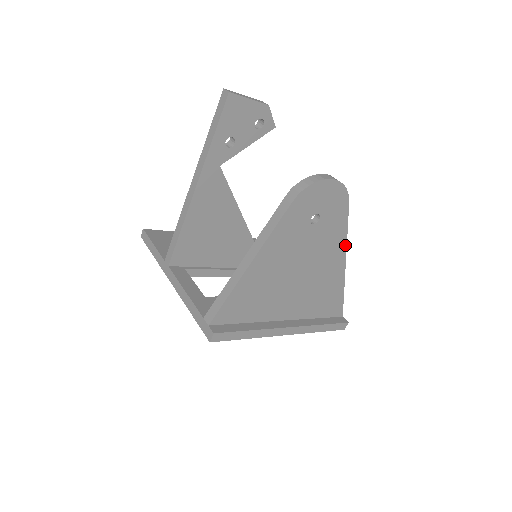
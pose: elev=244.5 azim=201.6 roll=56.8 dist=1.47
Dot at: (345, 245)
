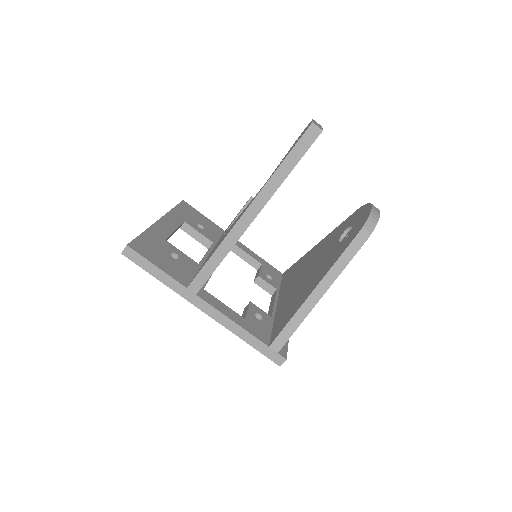
Dot at: occluded
